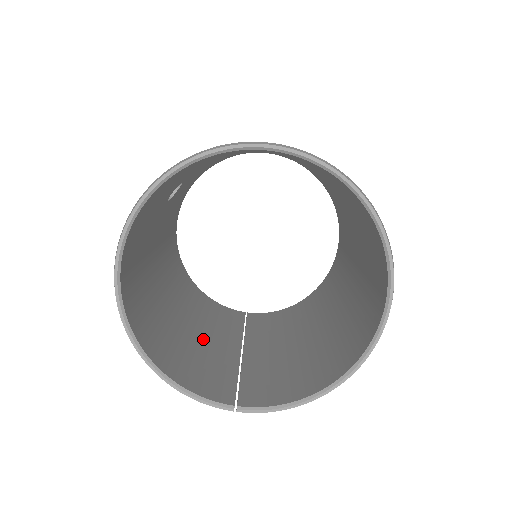
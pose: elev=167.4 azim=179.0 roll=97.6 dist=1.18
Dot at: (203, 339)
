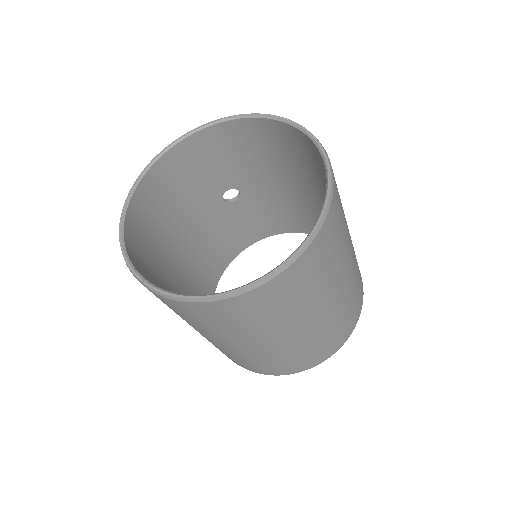
Dot at: occluded
